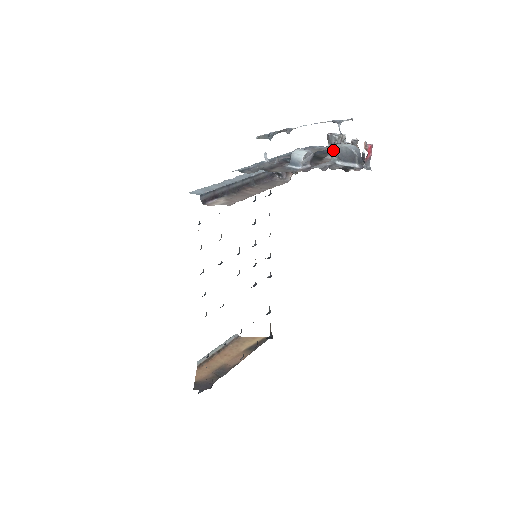
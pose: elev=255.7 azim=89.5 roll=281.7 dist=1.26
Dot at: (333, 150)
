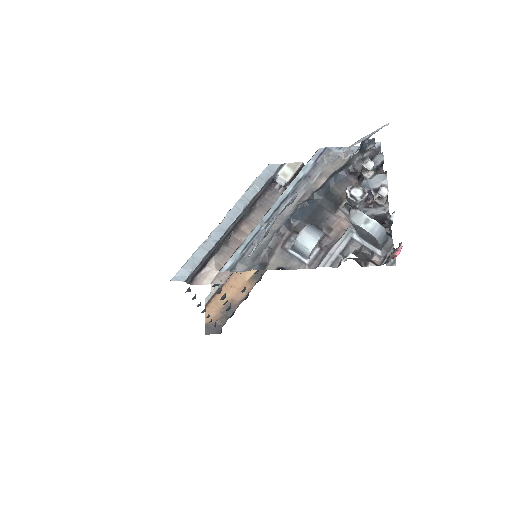
Dot at: (351, 223)
